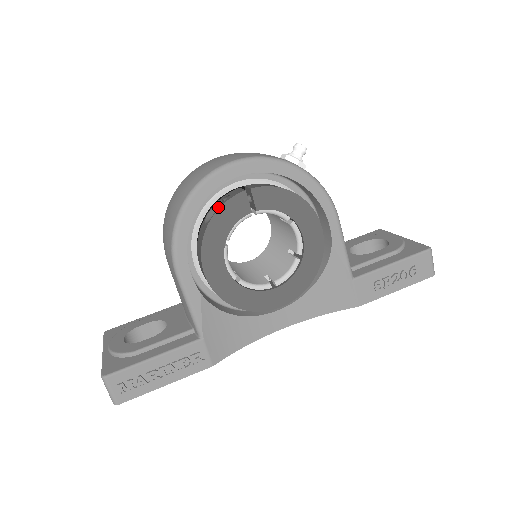
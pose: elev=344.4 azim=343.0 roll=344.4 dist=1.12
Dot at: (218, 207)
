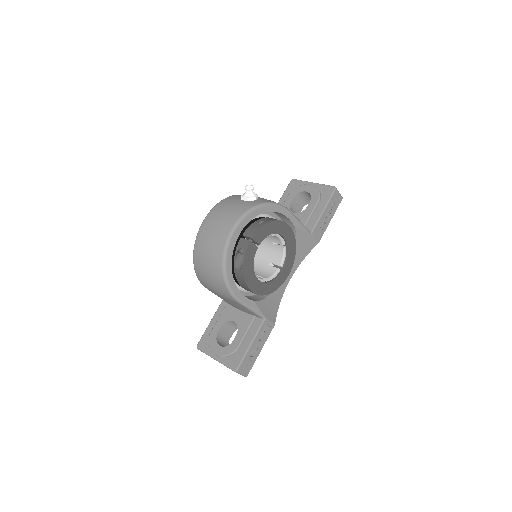
Dot at: (237, 256)
